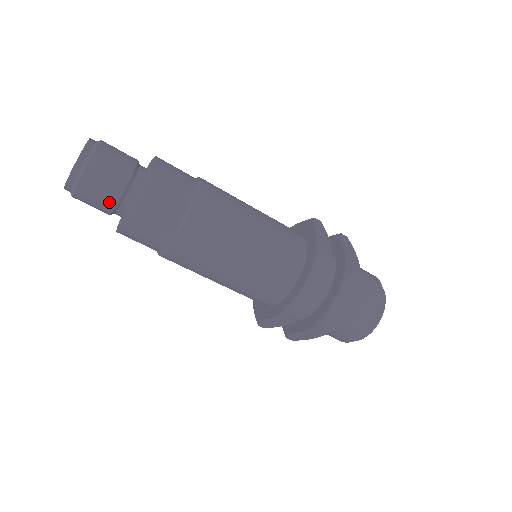
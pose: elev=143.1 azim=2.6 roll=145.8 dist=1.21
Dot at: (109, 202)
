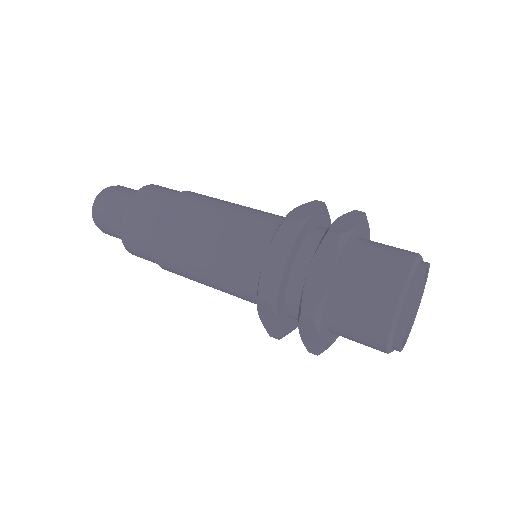
Dot at: (116, 227)
